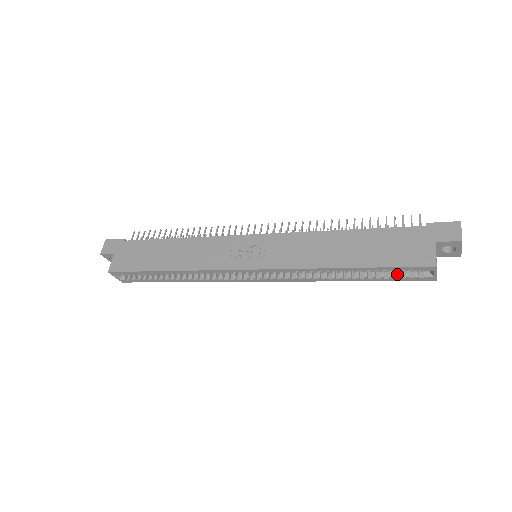
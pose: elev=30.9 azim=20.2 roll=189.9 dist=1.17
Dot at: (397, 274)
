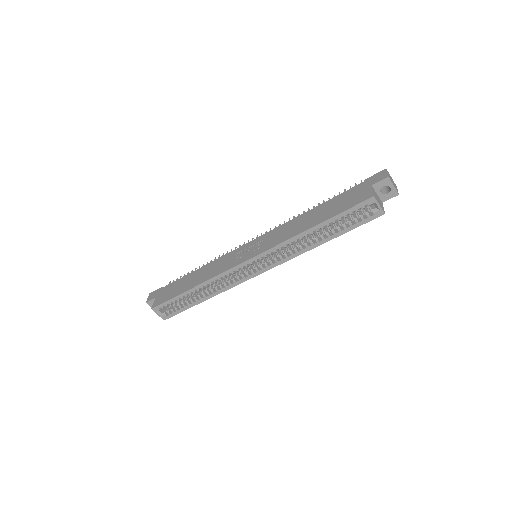
Dot at: (354, 220)
